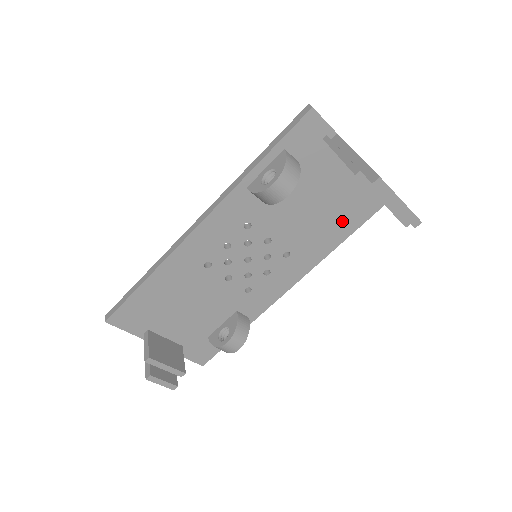
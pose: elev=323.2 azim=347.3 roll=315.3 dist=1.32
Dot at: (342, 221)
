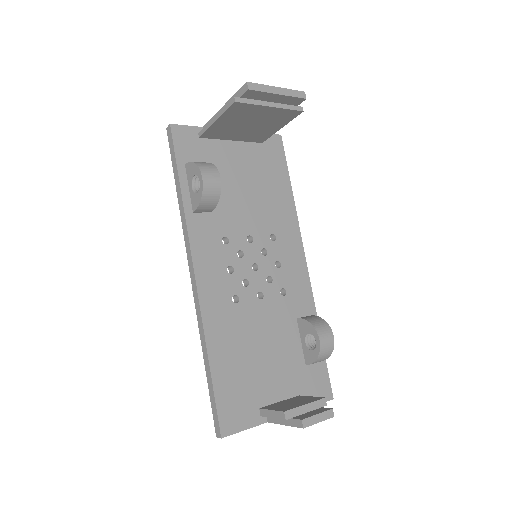
Dot at: (274, 180)
